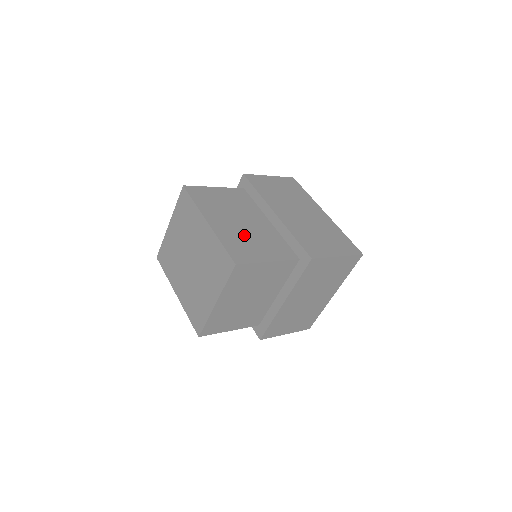
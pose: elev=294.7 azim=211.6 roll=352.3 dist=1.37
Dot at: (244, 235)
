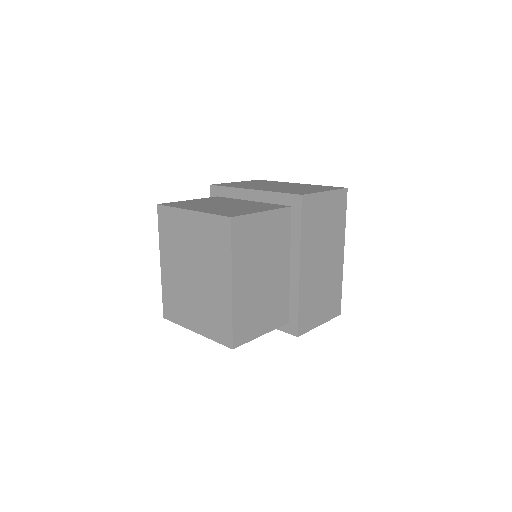
Dot at: (257, 299)
